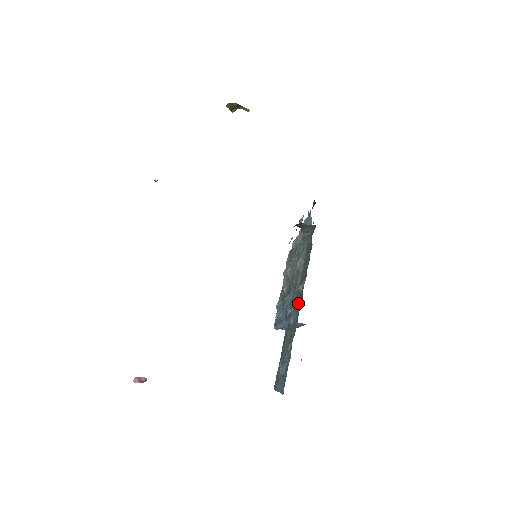
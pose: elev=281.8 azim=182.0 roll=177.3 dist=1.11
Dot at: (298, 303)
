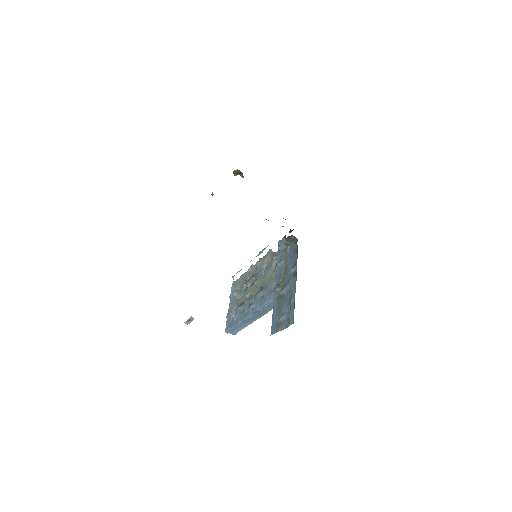
Dot at: (291, 279)
